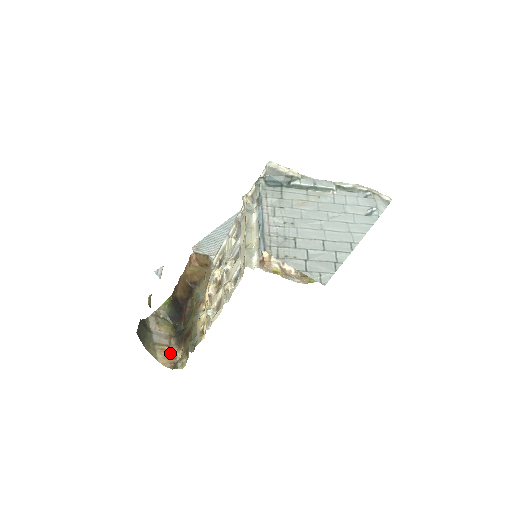
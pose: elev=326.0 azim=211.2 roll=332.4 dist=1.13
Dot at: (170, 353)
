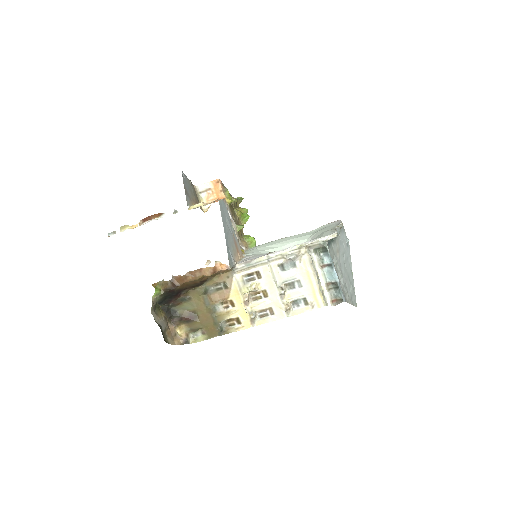
Dot at: (171, 332)
